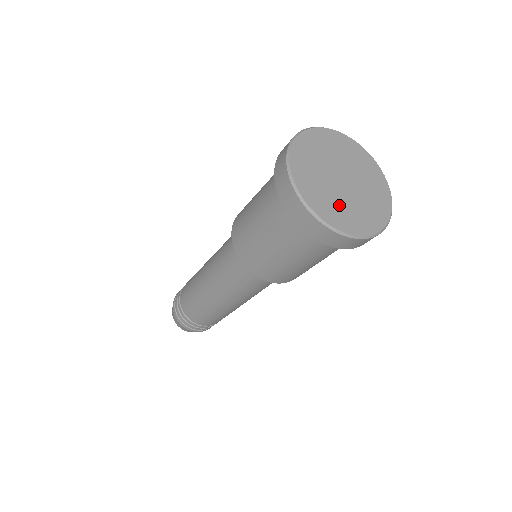
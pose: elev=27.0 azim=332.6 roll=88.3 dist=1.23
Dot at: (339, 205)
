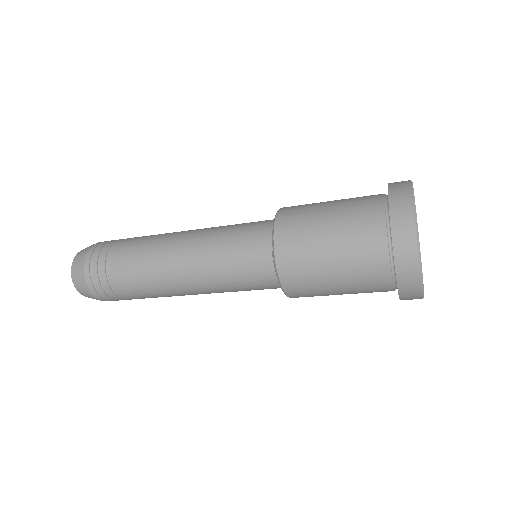
Dot at: occluded
